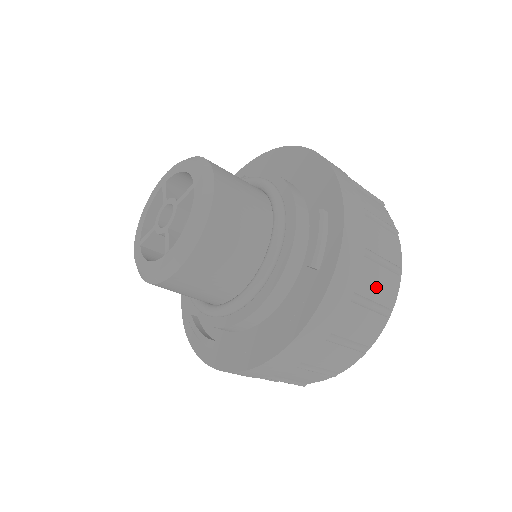
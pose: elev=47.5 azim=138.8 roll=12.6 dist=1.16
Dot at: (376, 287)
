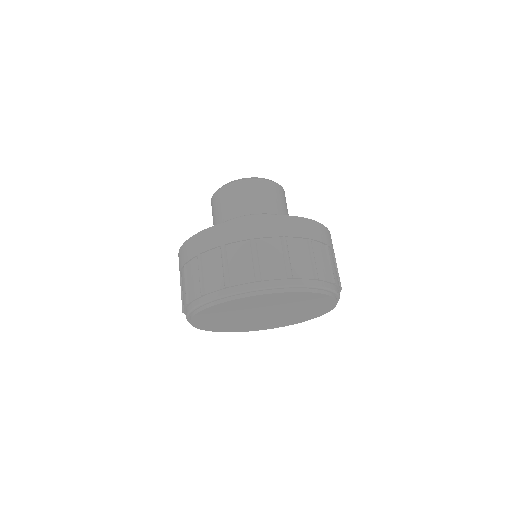
Dot at: (321, 261)
